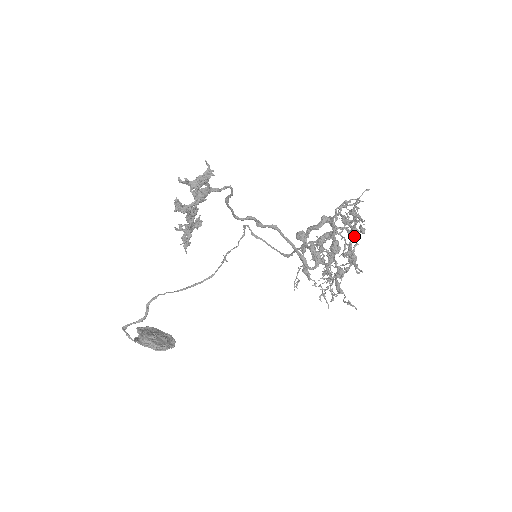
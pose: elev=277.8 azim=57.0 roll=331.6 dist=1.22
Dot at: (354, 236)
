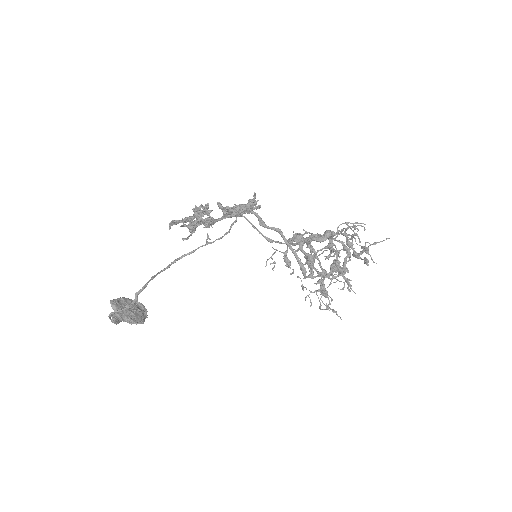
Dot at: (350, 254)
